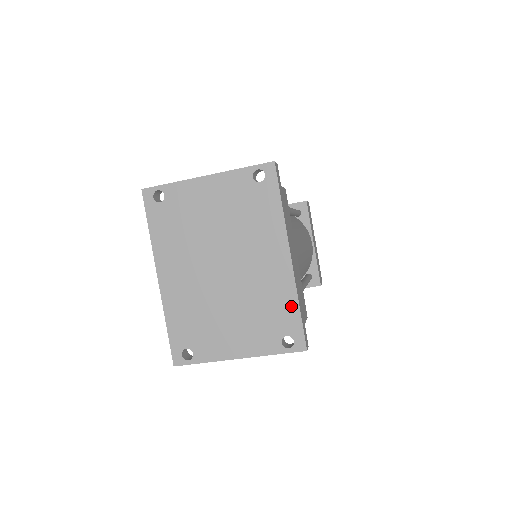
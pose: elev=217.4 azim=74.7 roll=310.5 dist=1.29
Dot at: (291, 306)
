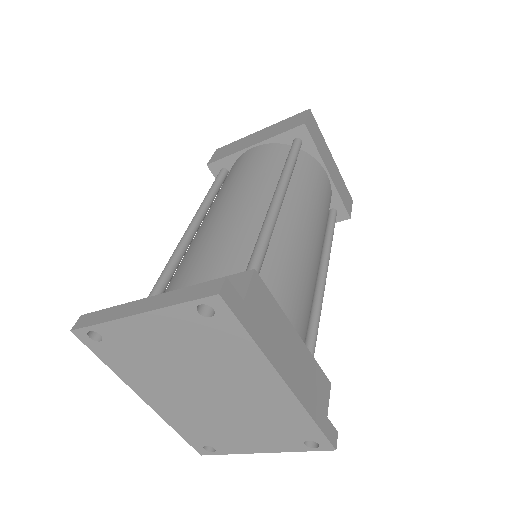
Dot at: (304, 420)
